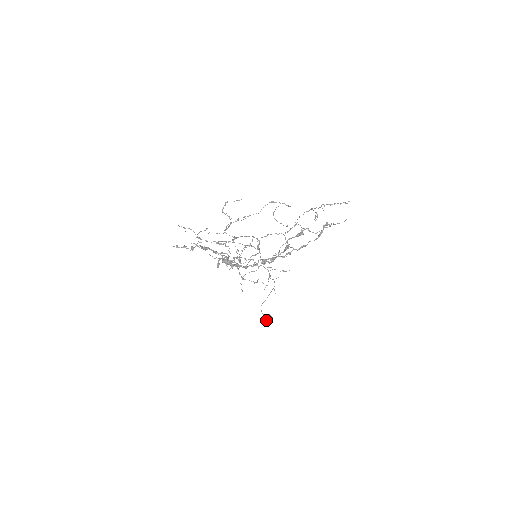
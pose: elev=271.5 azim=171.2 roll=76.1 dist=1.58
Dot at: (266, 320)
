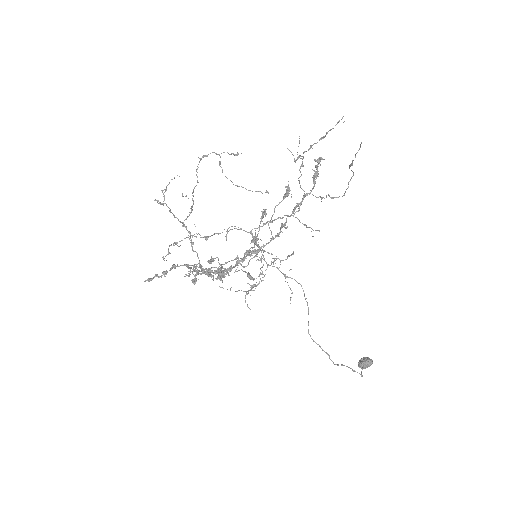
Dot at: (362, 366)
